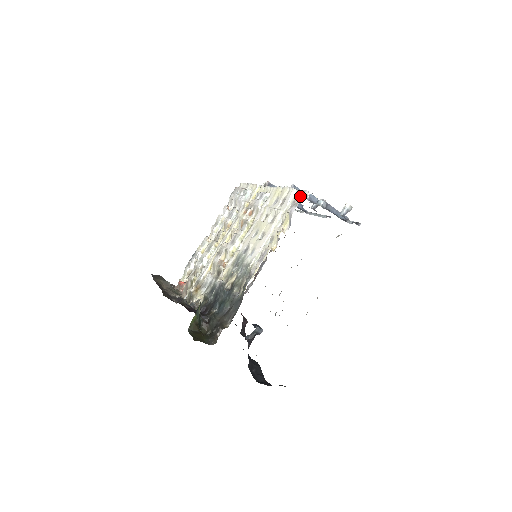
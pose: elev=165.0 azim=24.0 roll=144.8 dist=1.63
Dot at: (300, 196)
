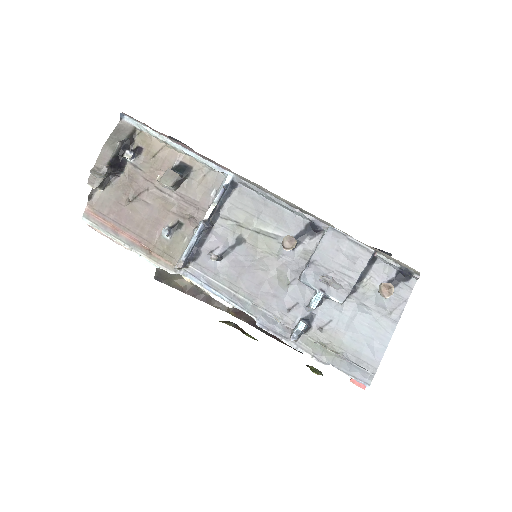
Dot at: occluded
